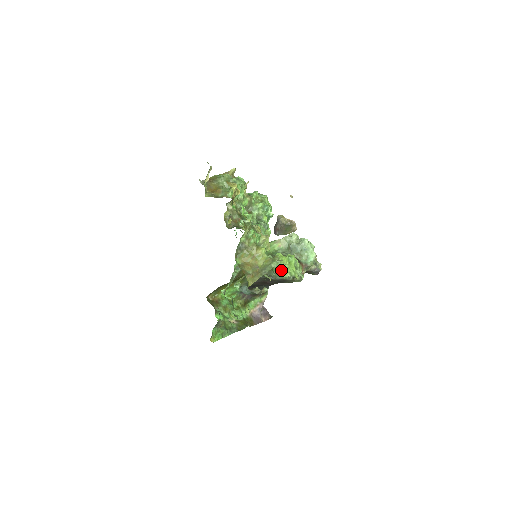
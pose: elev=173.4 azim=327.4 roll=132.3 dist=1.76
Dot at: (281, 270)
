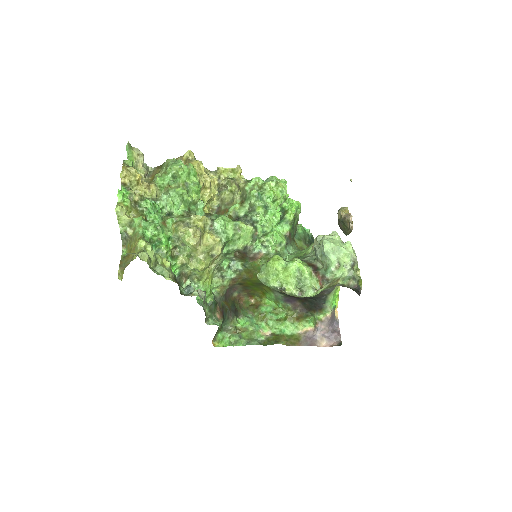
Dot at: (265, 276)
